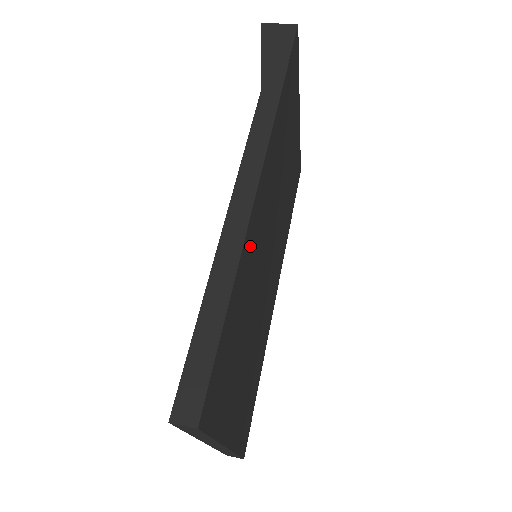
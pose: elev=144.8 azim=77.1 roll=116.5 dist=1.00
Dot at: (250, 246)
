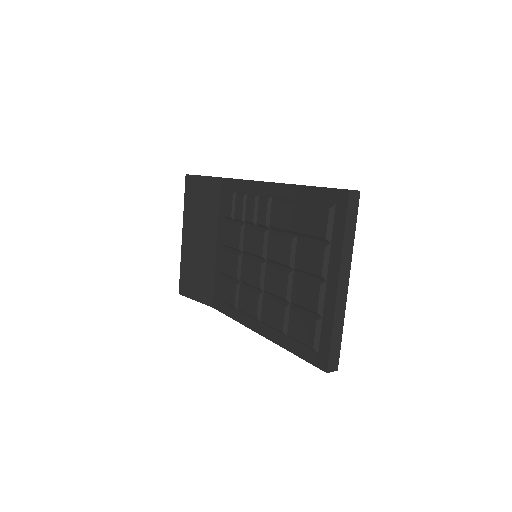
Dot at: occluded
